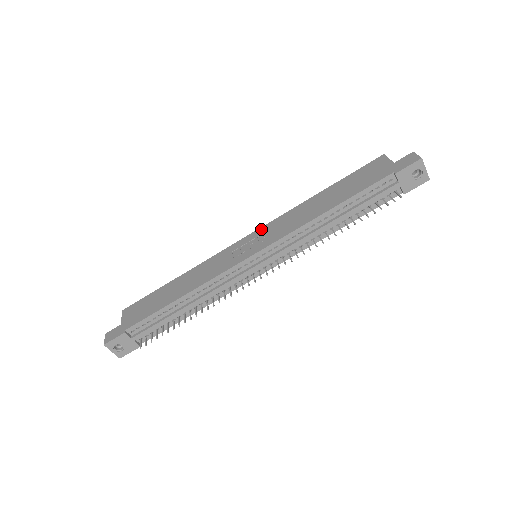
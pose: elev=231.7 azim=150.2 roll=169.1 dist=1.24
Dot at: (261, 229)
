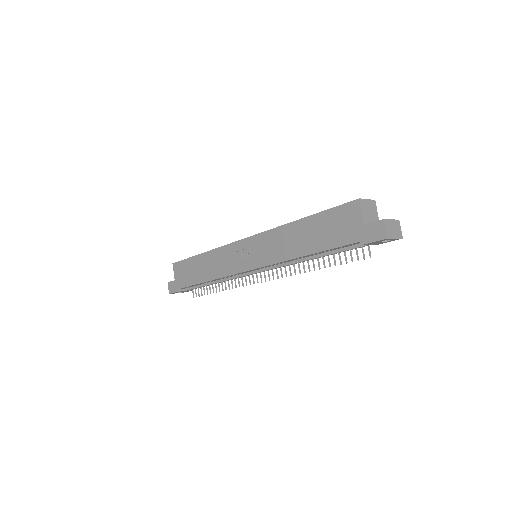
Dot at: (255, 238)
